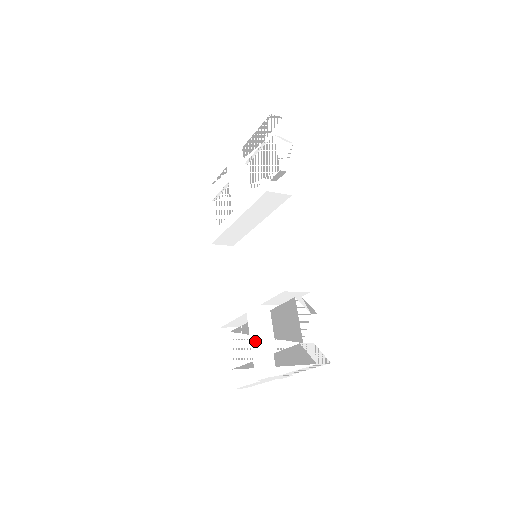
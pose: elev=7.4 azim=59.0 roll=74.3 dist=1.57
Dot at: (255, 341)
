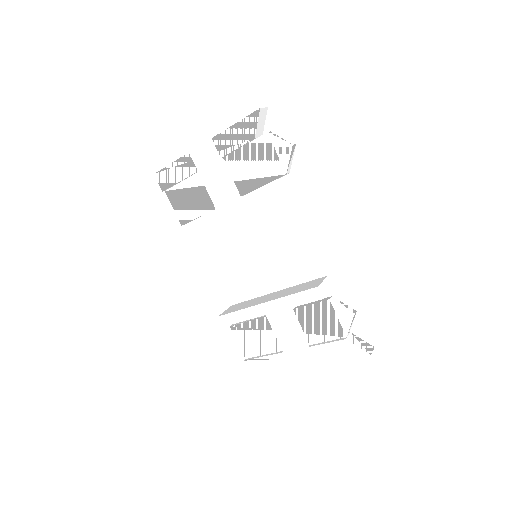
Dot at: (285, 340)
